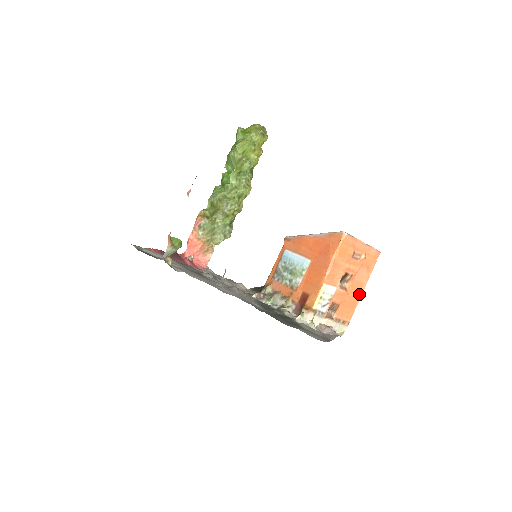
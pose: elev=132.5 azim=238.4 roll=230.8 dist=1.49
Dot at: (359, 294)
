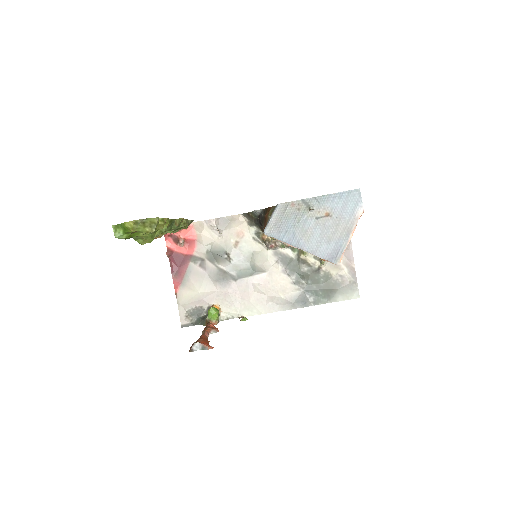
Dot at: occluded
